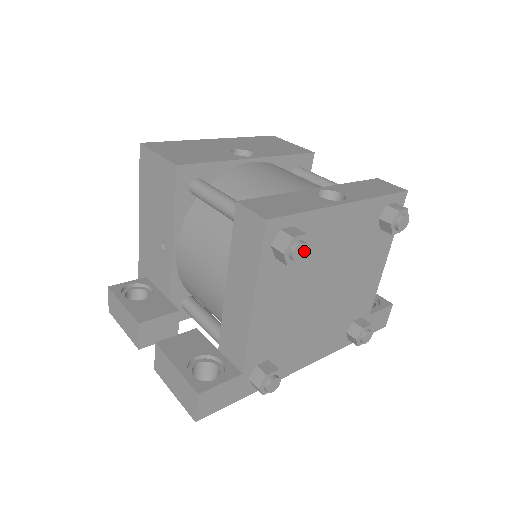
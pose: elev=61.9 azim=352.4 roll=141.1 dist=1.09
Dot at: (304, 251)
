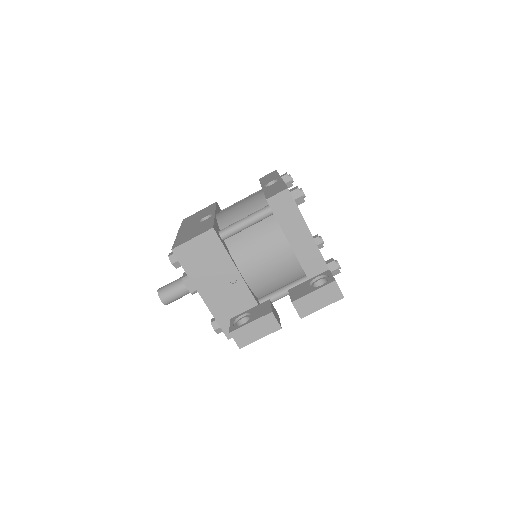
Dot at: occluded
